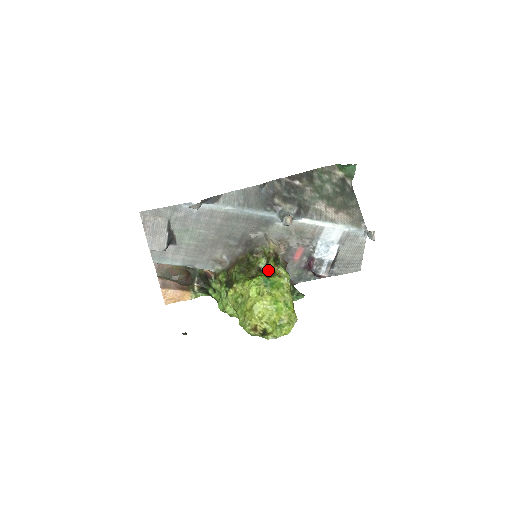
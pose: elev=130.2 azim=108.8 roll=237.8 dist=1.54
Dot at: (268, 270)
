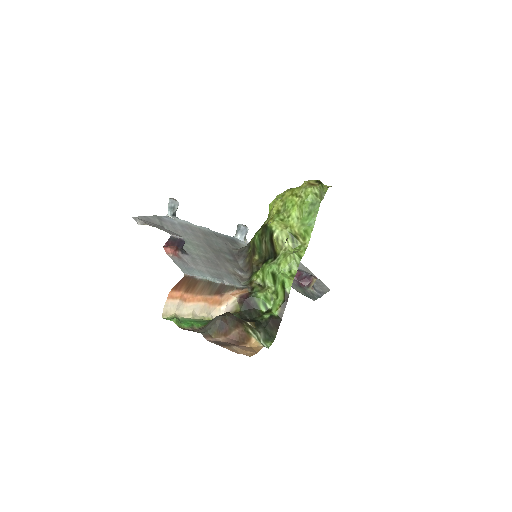
Dot at: occluded
